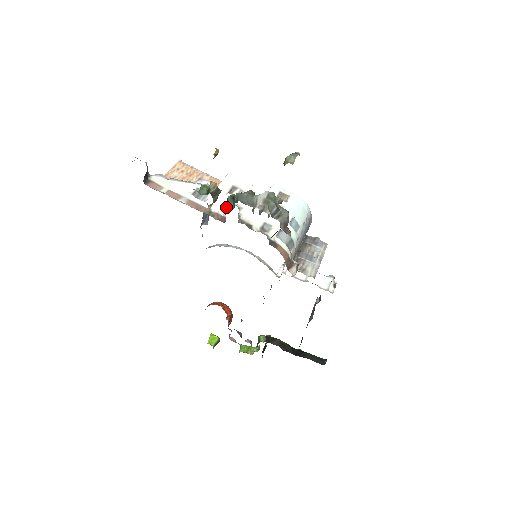
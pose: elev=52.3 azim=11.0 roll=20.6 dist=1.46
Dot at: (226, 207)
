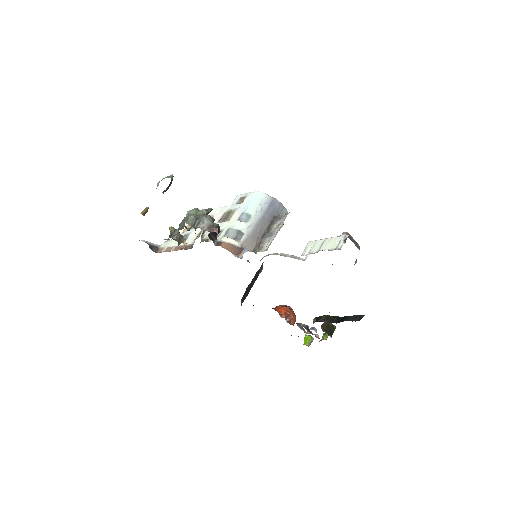
Dot at: occluded
